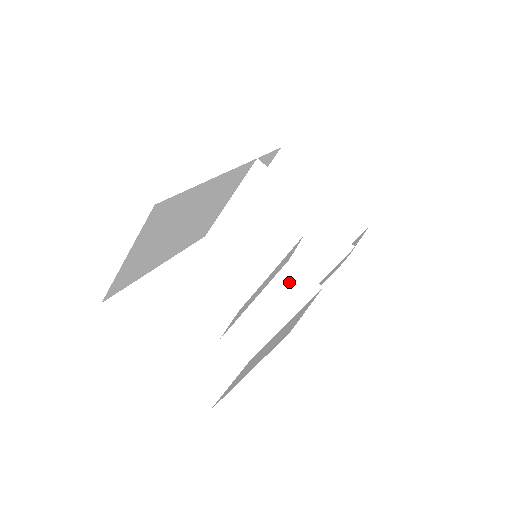
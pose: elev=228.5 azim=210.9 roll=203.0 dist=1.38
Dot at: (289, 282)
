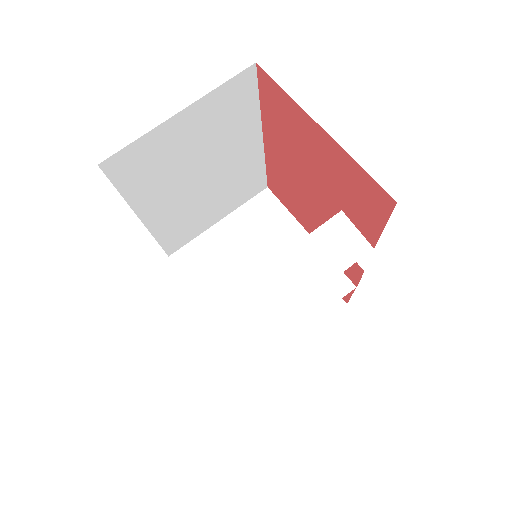
Dot at: (334, 237)
